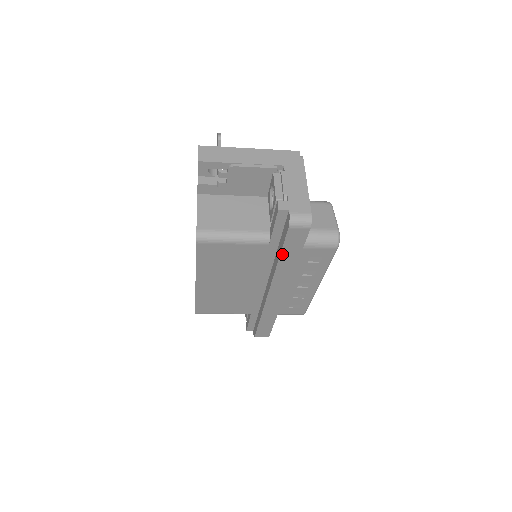
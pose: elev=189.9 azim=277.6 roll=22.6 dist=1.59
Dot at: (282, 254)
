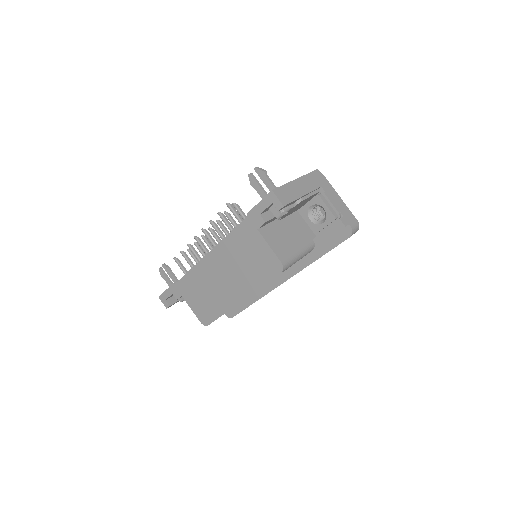
Dot at: occluded
